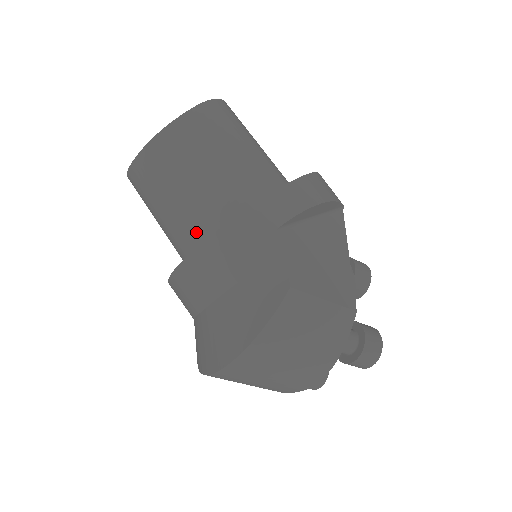
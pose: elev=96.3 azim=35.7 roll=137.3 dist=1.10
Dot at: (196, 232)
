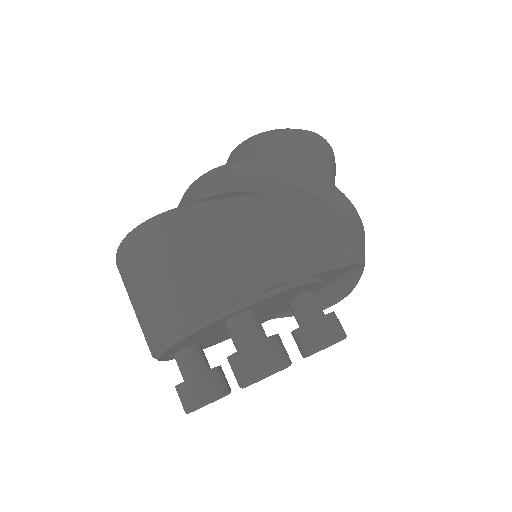
Dot at: occluded
